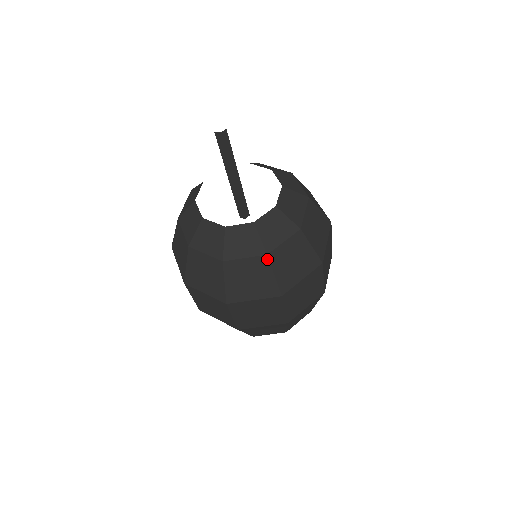
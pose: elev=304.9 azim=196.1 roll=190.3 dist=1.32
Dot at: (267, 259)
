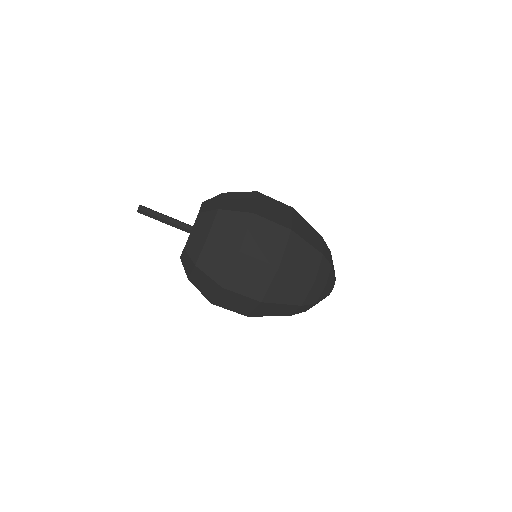
Dot at: (210, 240)
